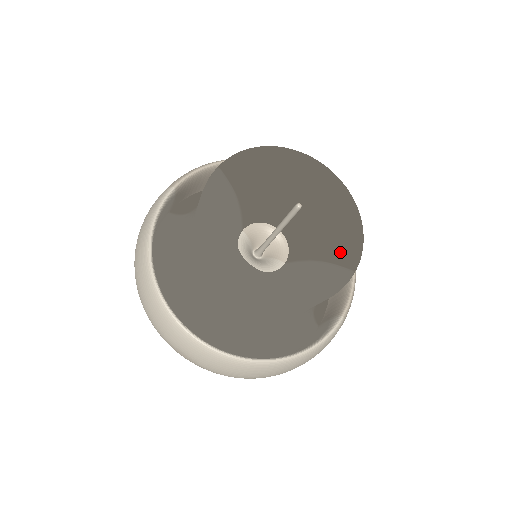
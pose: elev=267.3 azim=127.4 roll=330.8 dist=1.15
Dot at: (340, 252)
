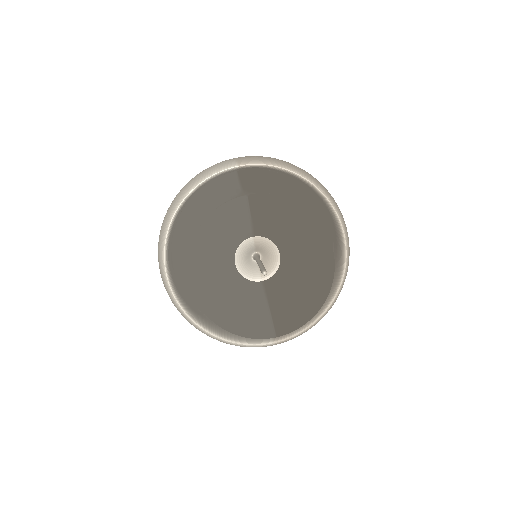
Dot at: (285, 315)
